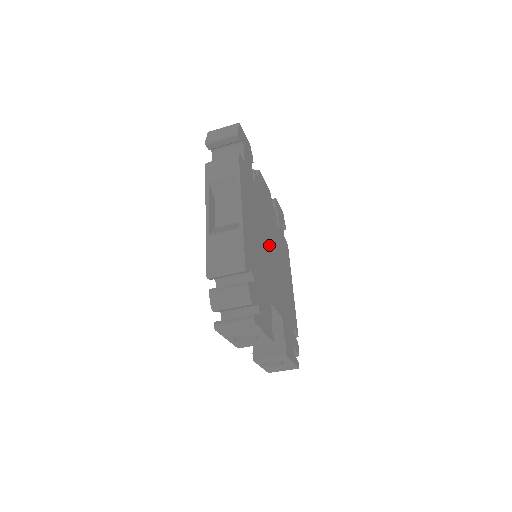
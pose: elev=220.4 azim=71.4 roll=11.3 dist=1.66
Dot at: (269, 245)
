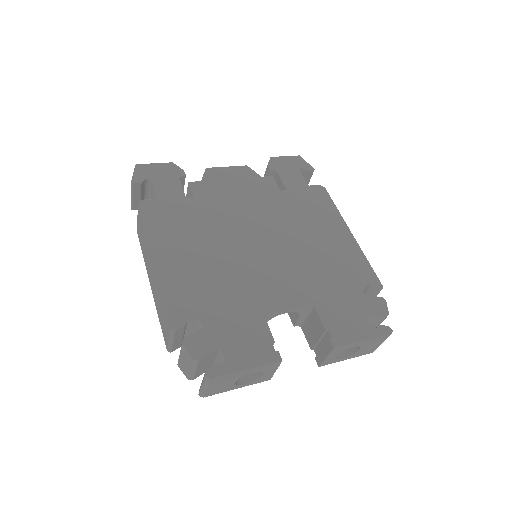
Dot at: (251, 240)
